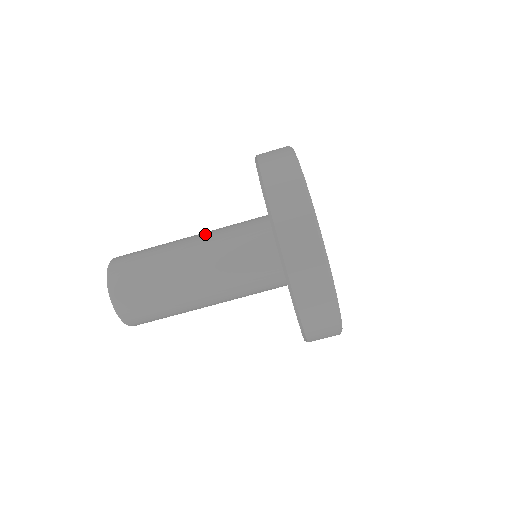
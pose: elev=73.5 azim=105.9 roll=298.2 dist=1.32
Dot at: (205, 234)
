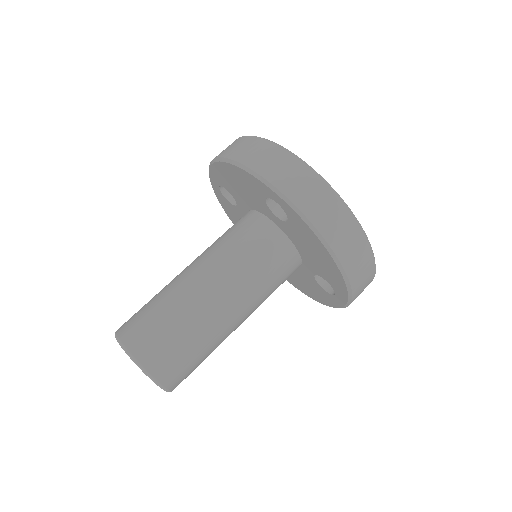
Dot at: occluded
